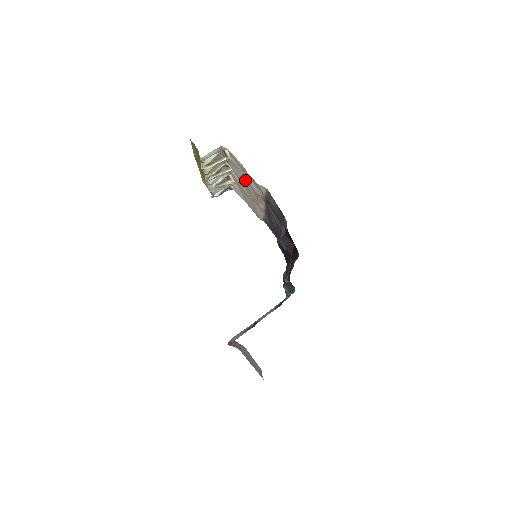
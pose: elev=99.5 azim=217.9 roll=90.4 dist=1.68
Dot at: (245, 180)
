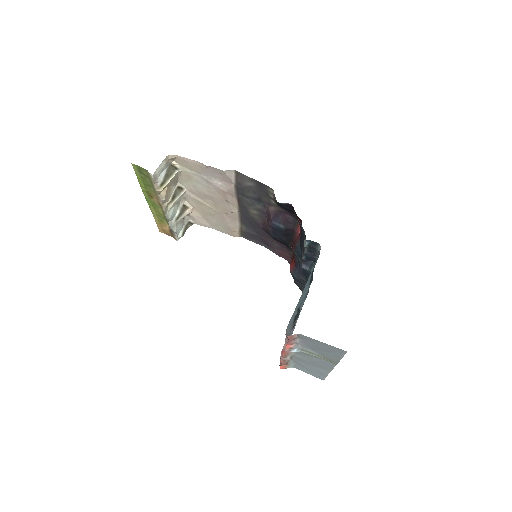
Dot at: (206, 187)
